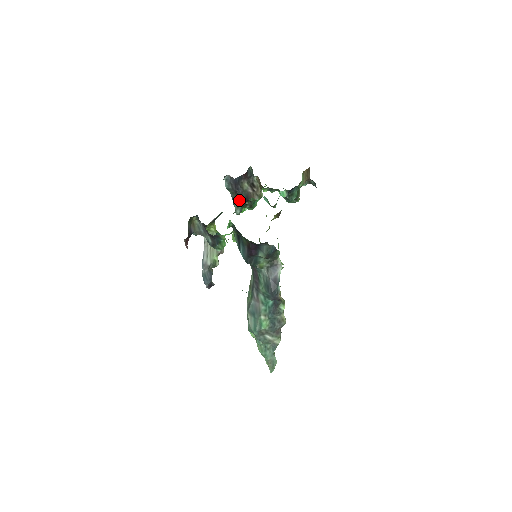
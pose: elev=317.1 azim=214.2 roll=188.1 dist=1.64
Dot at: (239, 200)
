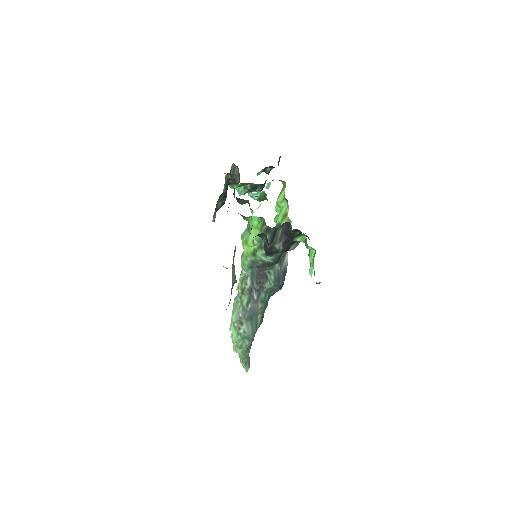
Dot at: (222, 204)
